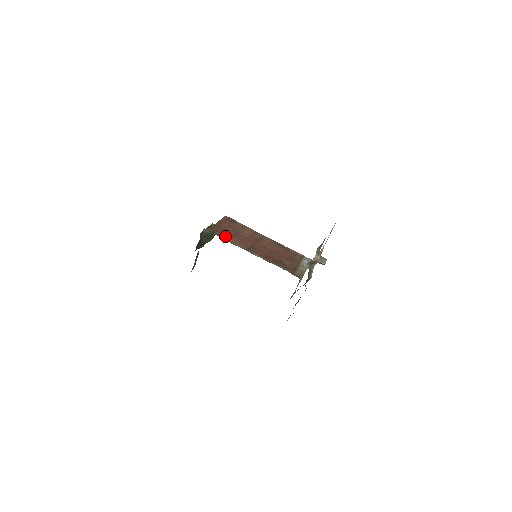
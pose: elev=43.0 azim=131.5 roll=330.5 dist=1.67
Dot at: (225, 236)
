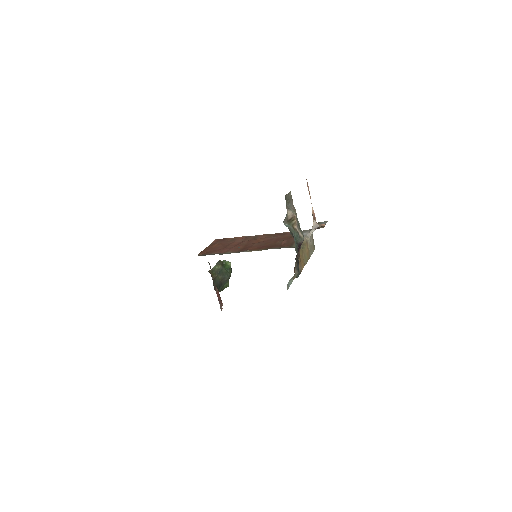
Dot at: (215, 252)
